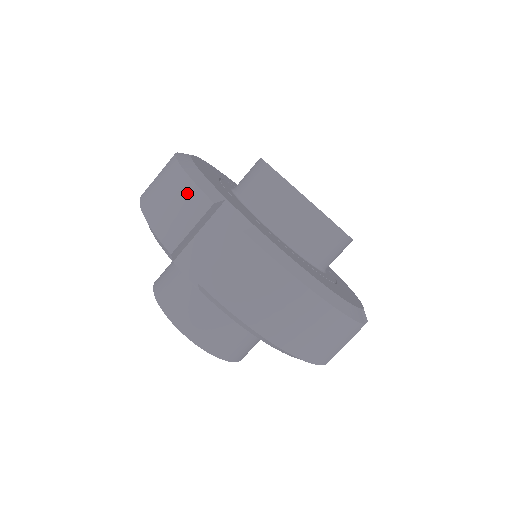
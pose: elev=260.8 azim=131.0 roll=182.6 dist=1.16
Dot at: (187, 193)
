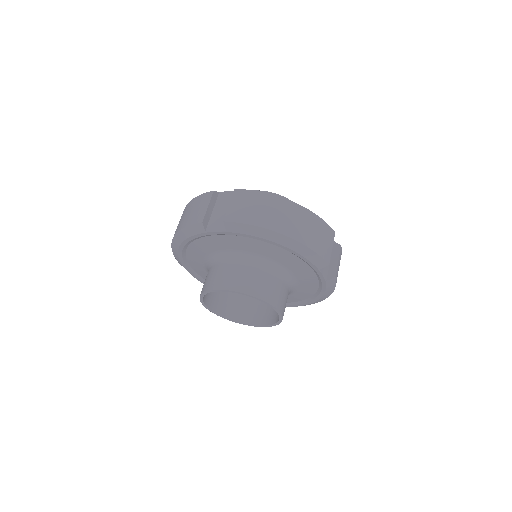
Dot at: (198, 200)
